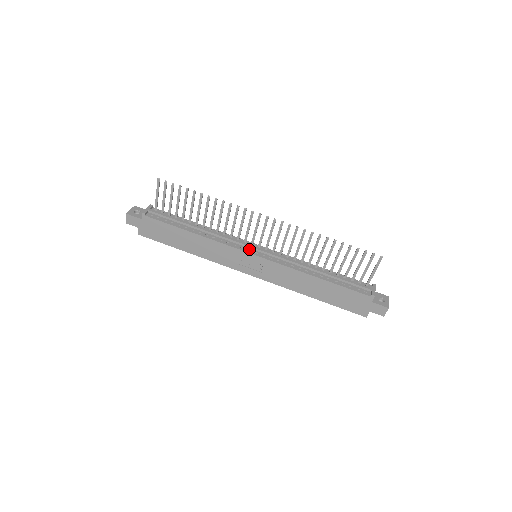
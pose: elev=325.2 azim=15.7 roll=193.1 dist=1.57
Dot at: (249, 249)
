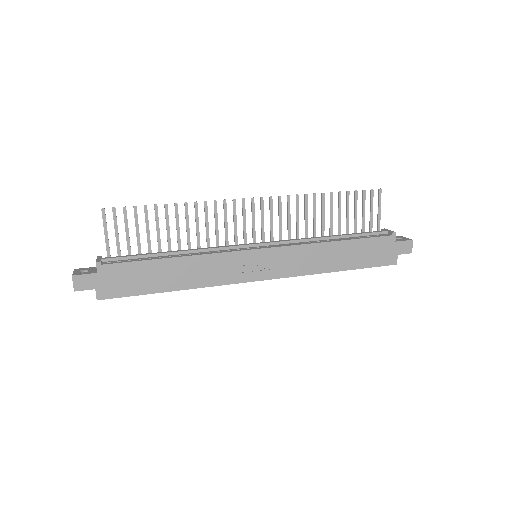
Dot at: (247, 248)
